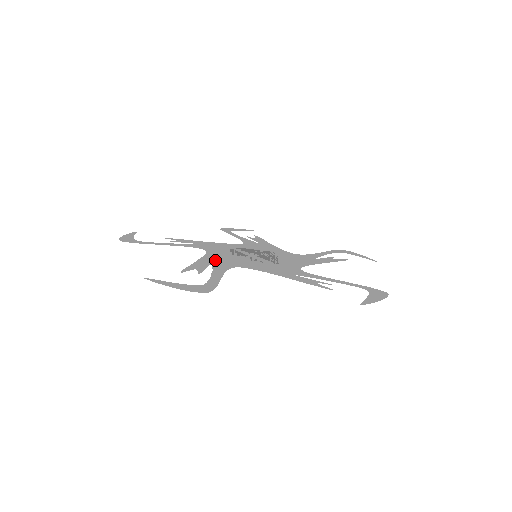
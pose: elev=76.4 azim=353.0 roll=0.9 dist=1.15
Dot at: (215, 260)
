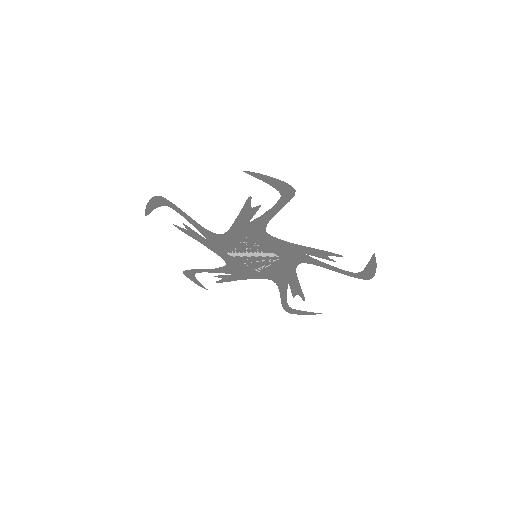
Dot at: (245, 228)
